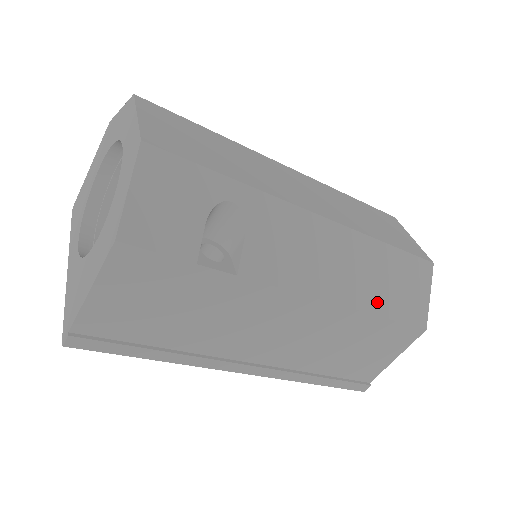
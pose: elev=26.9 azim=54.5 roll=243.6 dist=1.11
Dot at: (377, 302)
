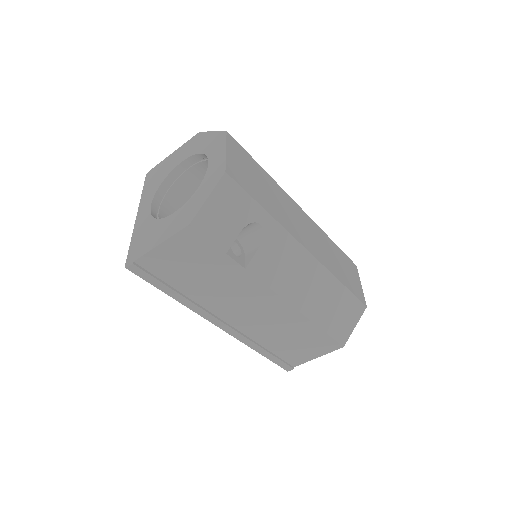
Dot at: (320, 317)
